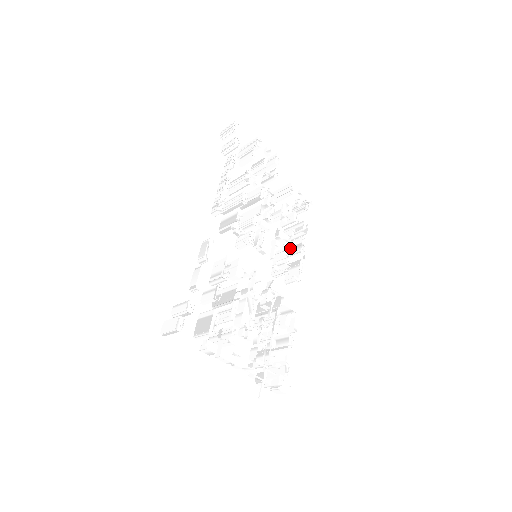
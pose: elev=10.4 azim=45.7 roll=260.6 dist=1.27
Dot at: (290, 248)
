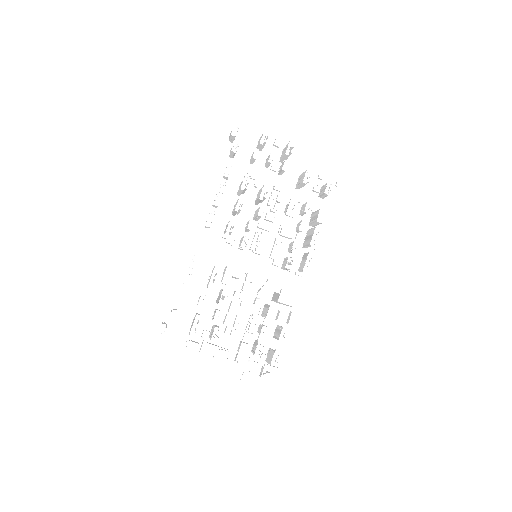
Dot at: occluded
